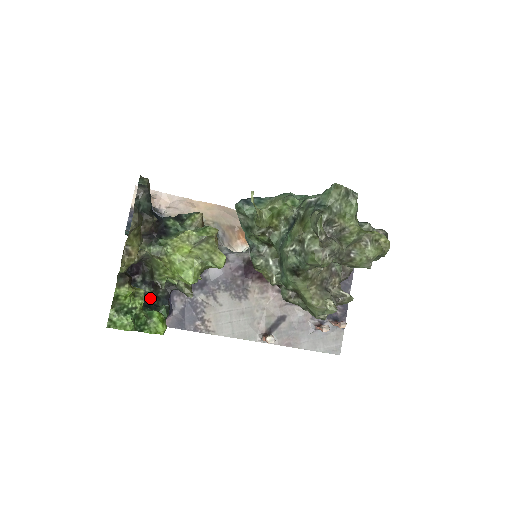
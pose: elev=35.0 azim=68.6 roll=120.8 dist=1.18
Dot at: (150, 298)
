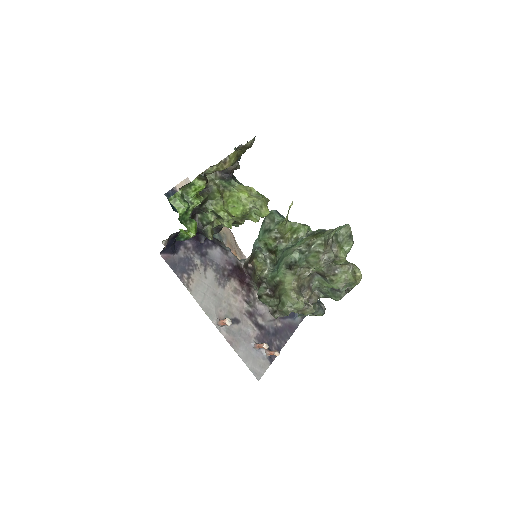
Dot at: occluded
